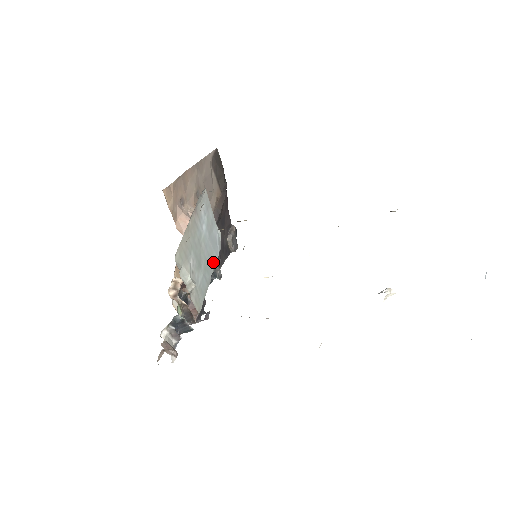
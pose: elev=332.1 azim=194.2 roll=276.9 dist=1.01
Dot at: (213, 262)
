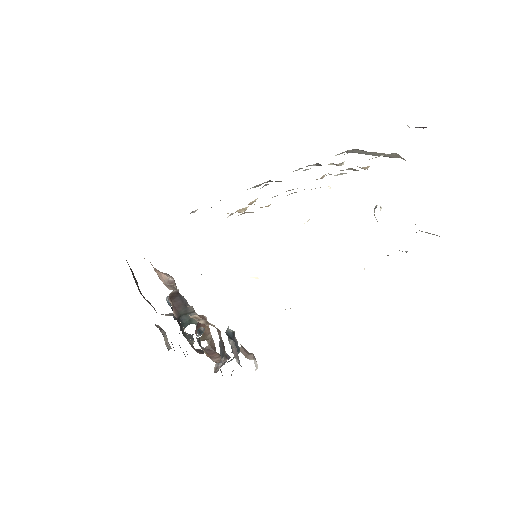
Dot at: occluded
